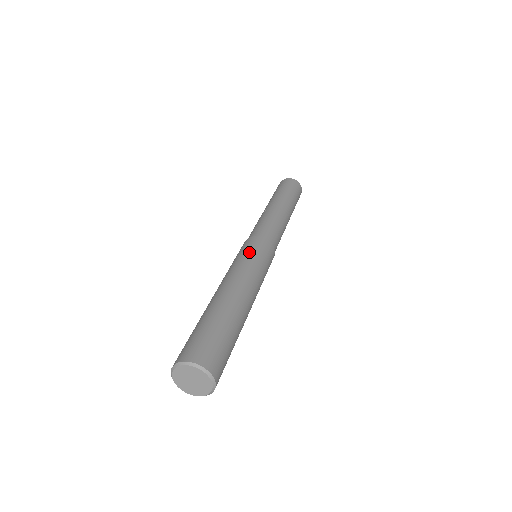
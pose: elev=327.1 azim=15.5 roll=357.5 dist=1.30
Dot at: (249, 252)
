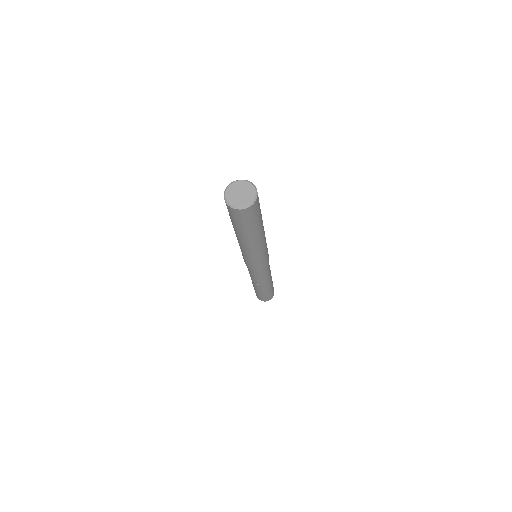
Dot at: occluded
